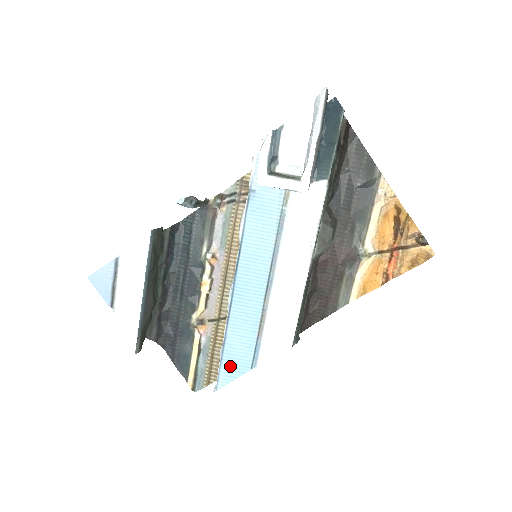
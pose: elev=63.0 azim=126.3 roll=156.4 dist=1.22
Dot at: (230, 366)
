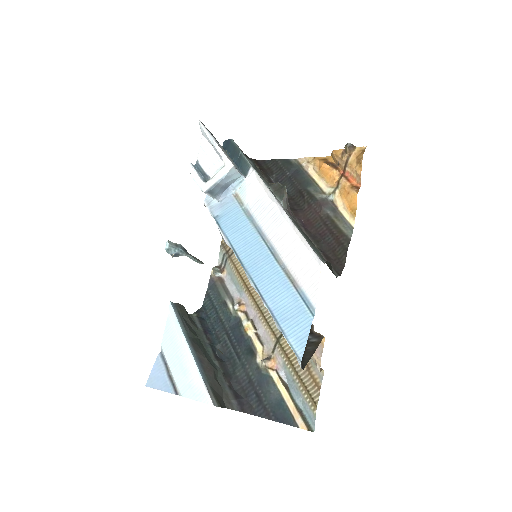
Dot at: (294, 330)
